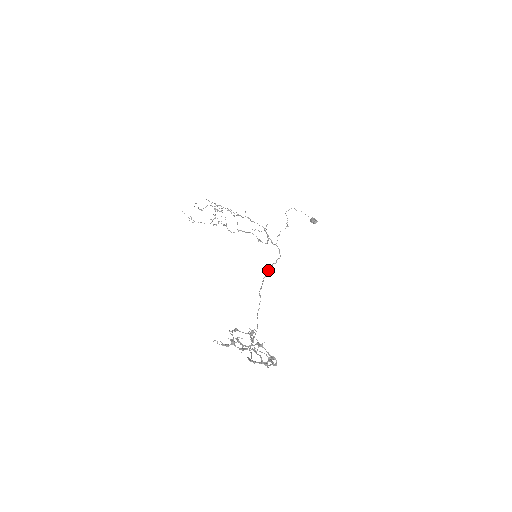
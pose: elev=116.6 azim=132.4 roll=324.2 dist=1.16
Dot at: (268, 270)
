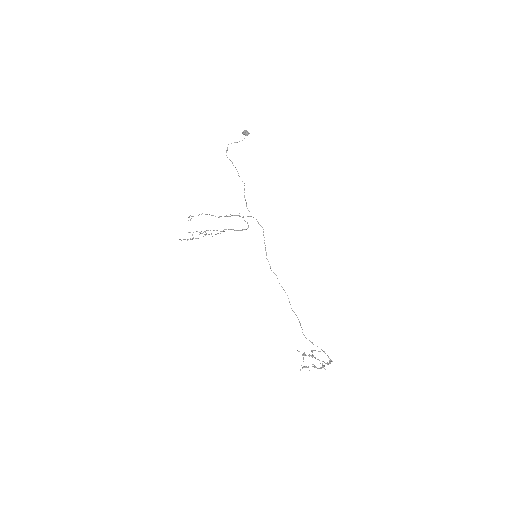
Dot at: occluded
